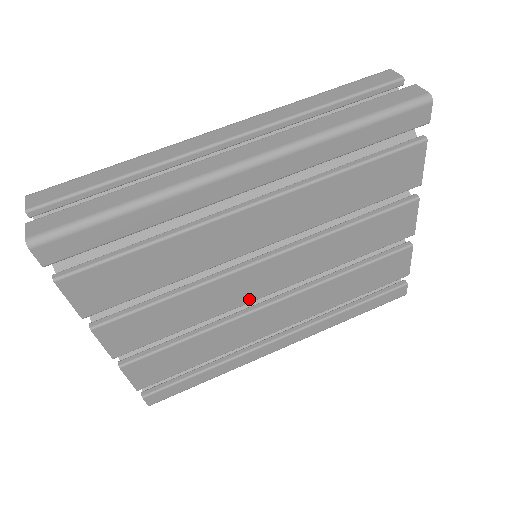
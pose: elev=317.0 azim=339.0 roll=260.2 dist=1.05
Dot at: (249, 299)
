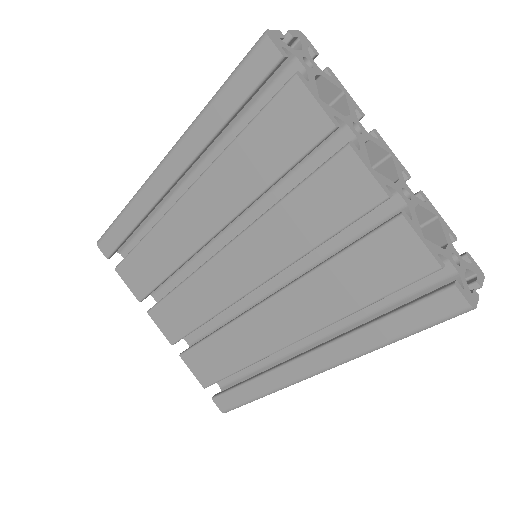
Dot at: (237, 294)
